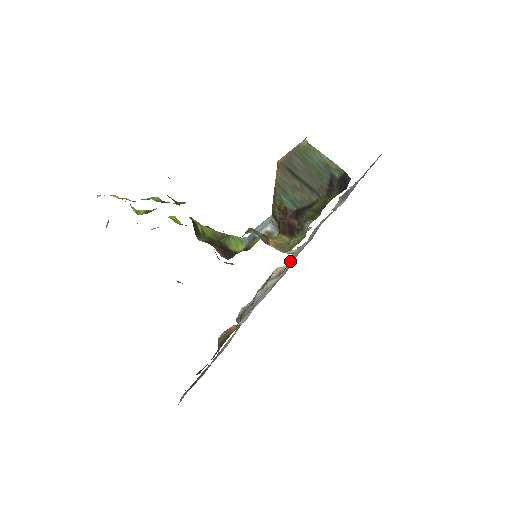
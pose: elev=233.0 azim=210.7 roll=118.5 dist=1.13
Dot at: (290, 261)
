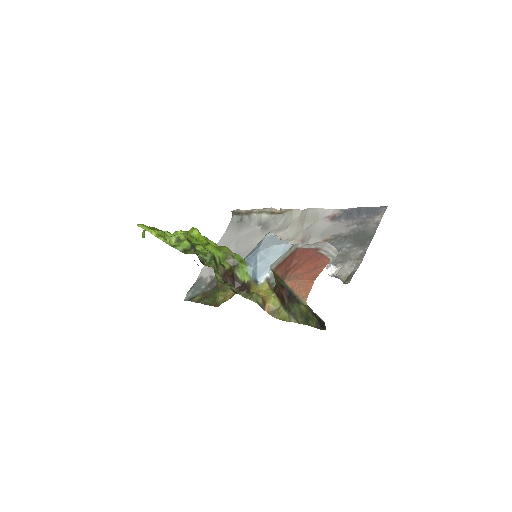
Dot at: (284, 212)
